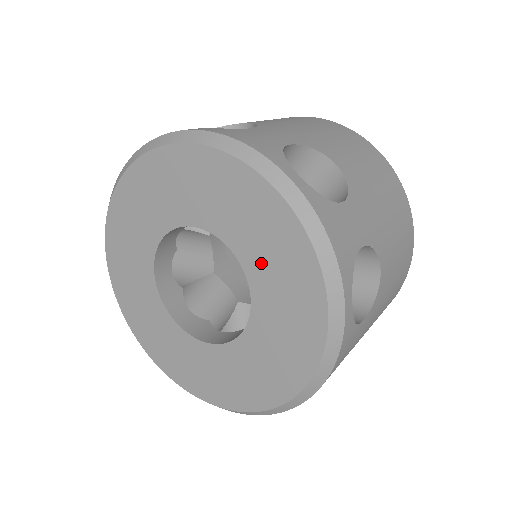
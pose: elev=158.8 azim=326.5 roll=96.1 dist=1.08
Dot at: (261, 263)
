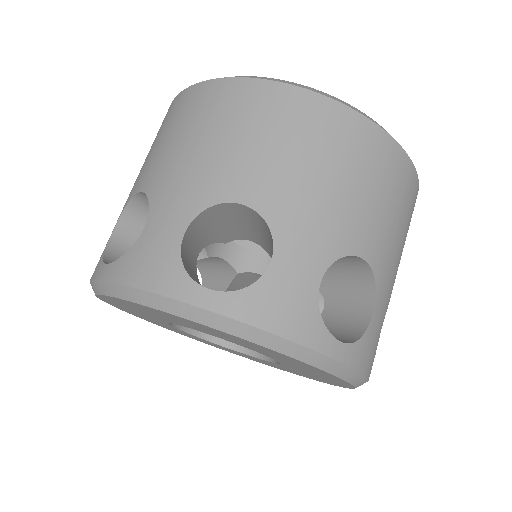
Dot at: (295, 370)
